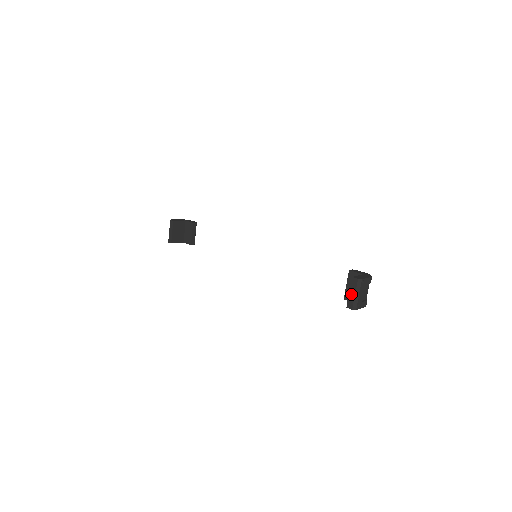
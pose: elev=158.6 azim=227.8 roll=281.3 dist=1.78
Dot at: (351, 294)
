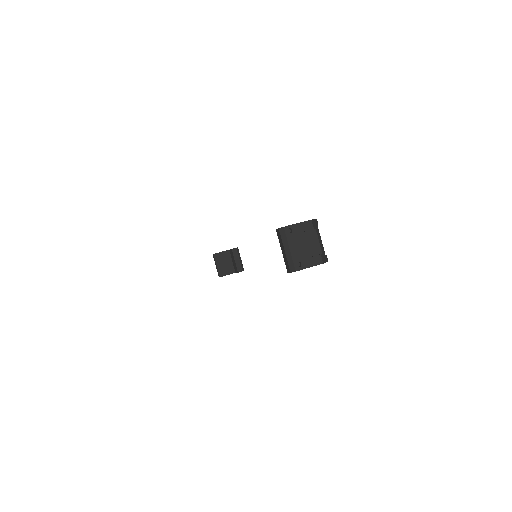
Dot at: (283, 252)
